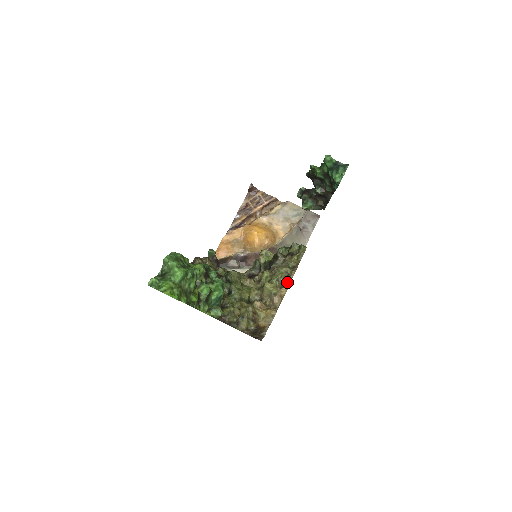
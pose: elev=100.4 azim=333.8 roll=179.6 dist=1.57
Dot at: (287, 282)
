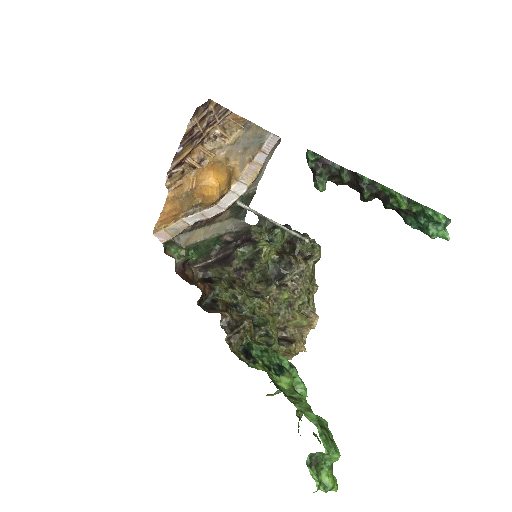
Dot at: (312, 304)
